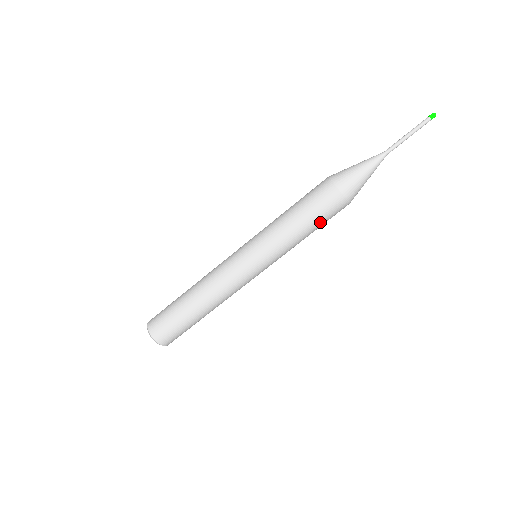
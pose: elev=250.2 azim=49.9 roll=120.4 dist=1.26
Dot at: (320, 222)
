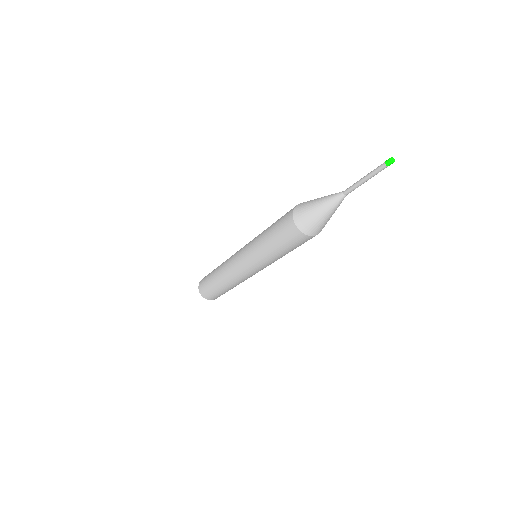
Dot at: (293, 248)
